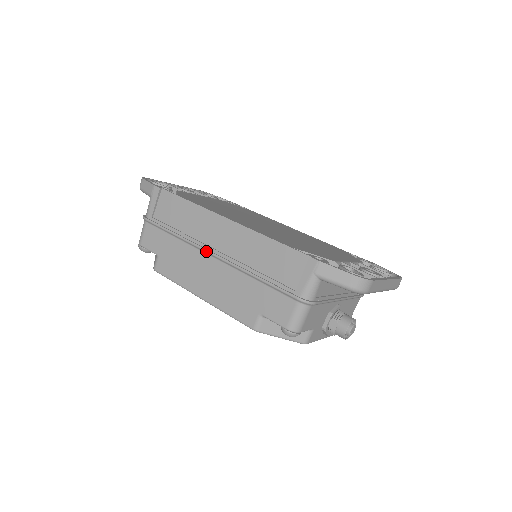
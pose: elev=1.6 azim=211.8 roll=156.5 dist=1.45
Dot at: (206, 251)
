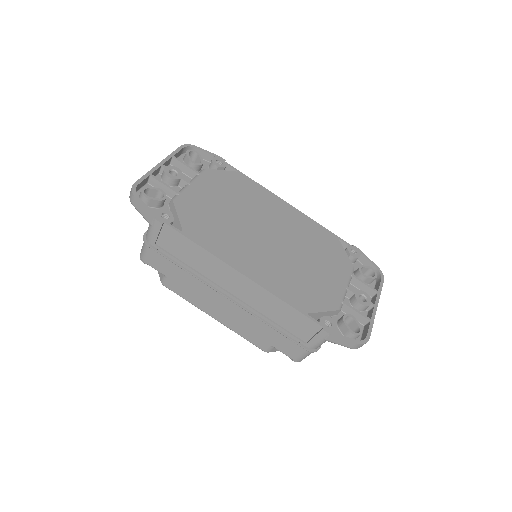
Dot at: (221, 294)
